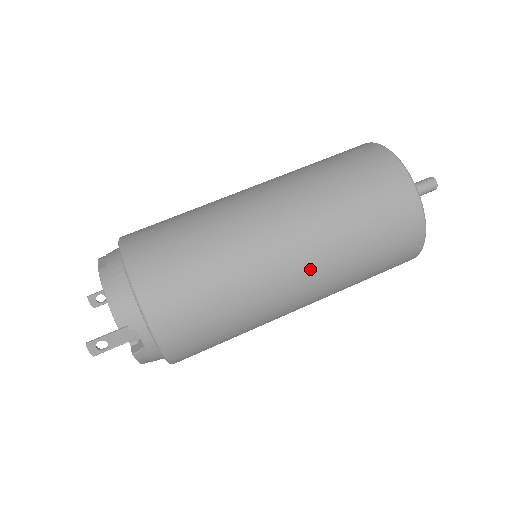
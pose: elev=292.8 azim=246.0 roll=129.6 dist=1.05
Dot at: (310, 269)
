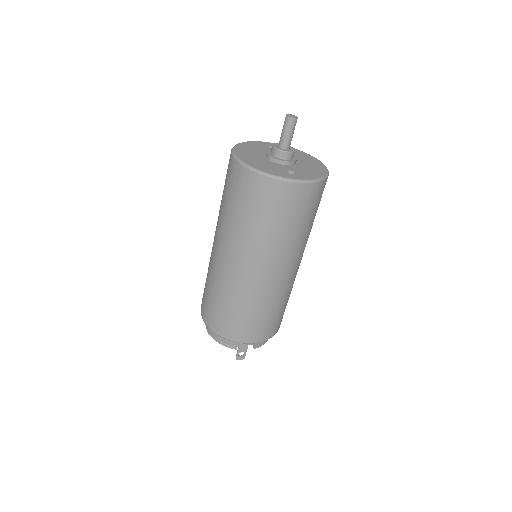
Dot at: (271, 264)
